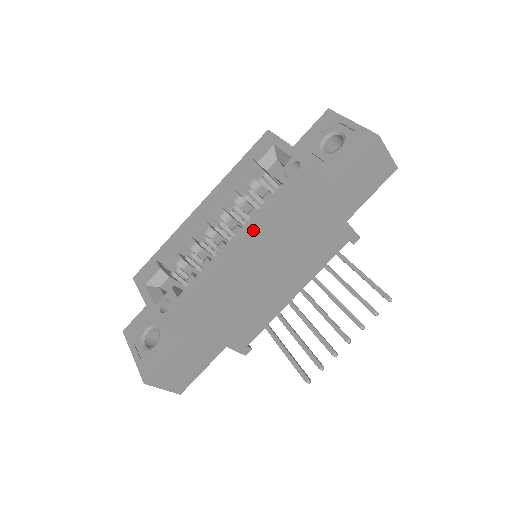
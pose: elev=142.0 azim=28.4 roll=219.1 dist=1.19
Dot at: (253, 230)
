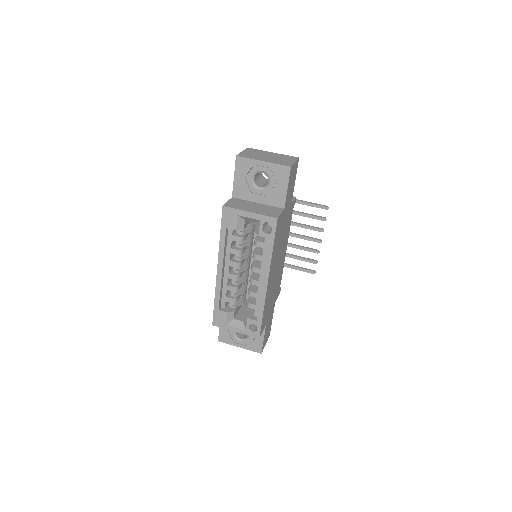
Dot at: (270, 268)
